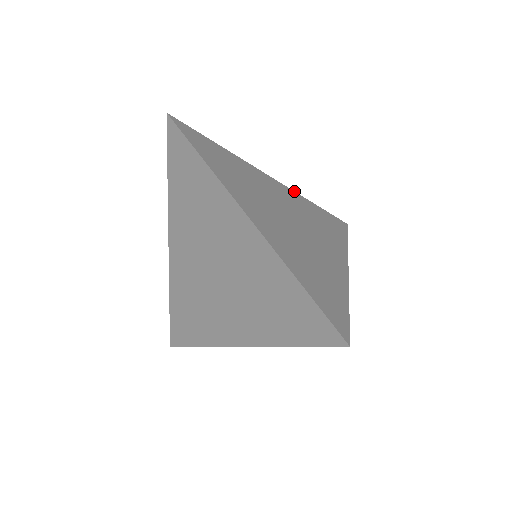
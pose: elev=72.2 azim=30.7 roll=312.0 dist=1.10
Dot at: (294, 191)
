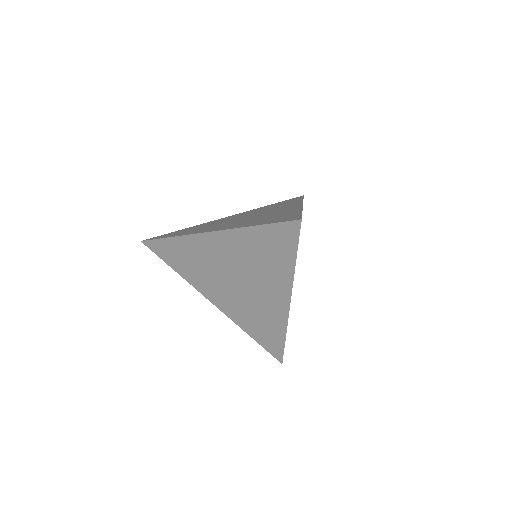
Dot at: occluded
